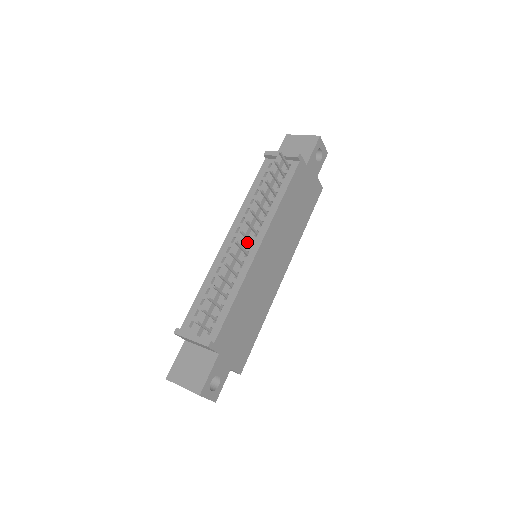
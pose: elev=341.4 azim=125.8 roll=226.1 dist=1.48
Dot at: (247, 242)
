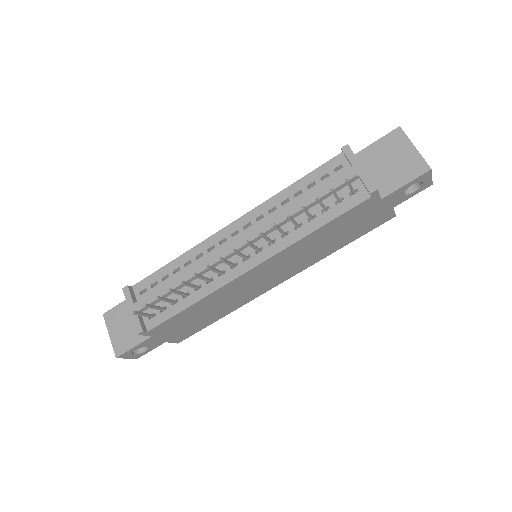
Dot at: (244, 251)
